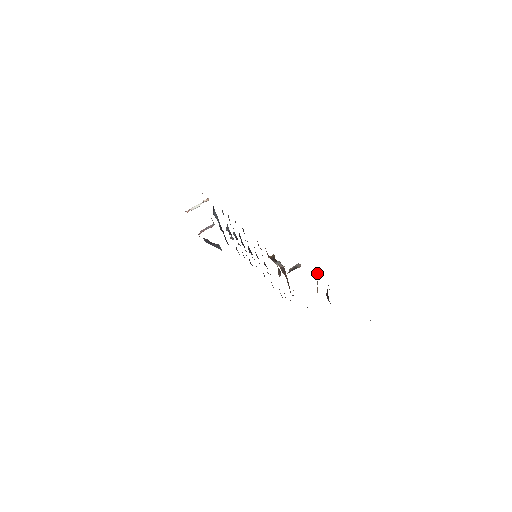
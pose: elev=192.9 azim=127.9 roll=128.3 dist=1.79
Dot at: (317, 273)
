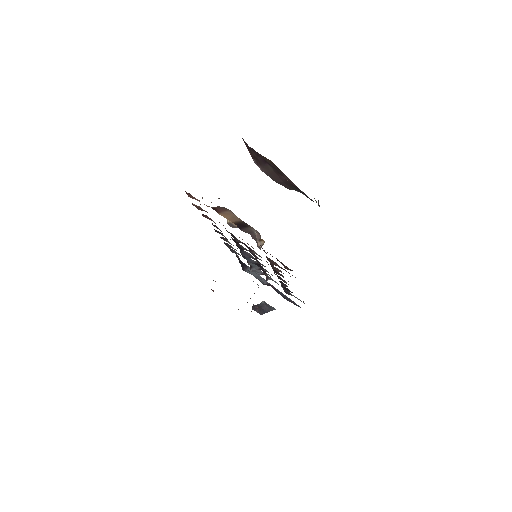
Dot at: occluded
